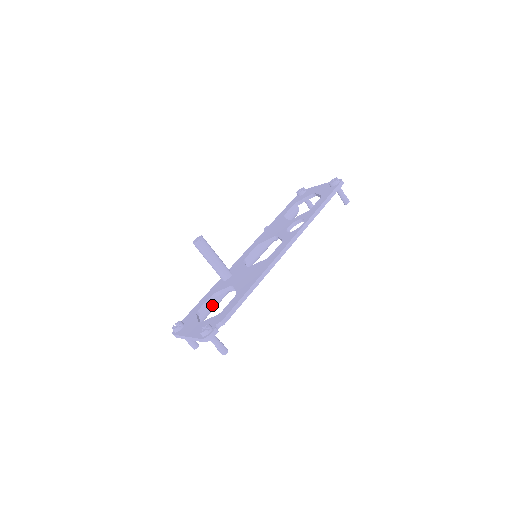
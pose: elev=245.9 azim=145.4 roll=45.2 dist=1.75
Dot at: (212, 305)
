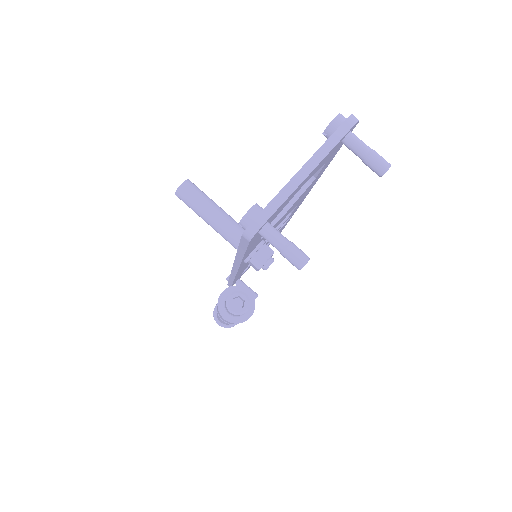
Dot at: occluded
